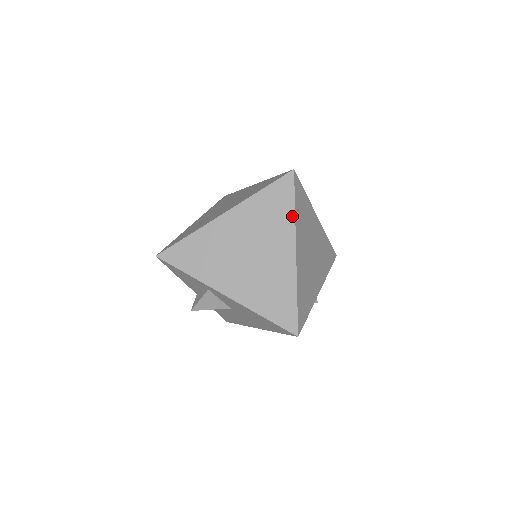
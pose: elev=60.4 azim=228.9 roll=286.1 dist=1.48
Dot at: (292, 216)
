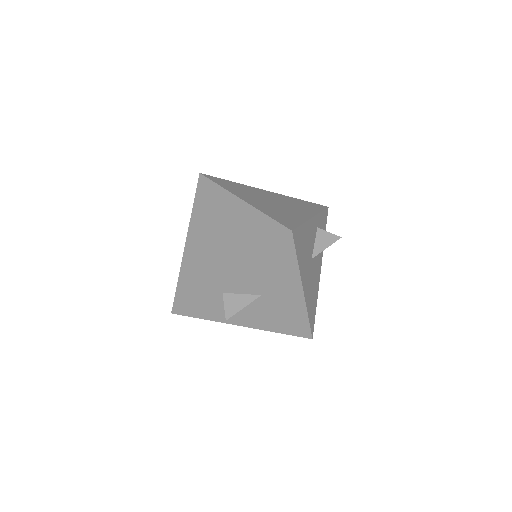
Dot at: (220, 189)
